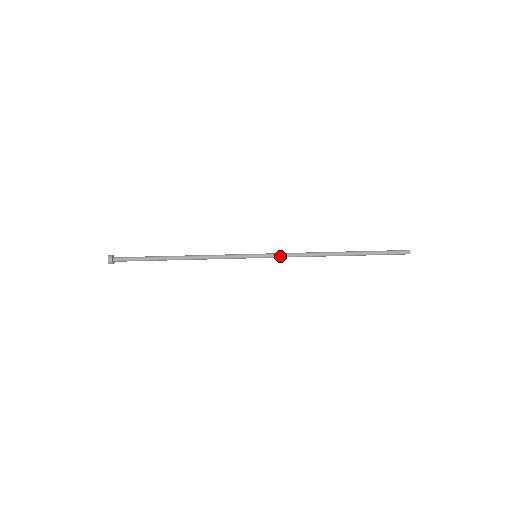
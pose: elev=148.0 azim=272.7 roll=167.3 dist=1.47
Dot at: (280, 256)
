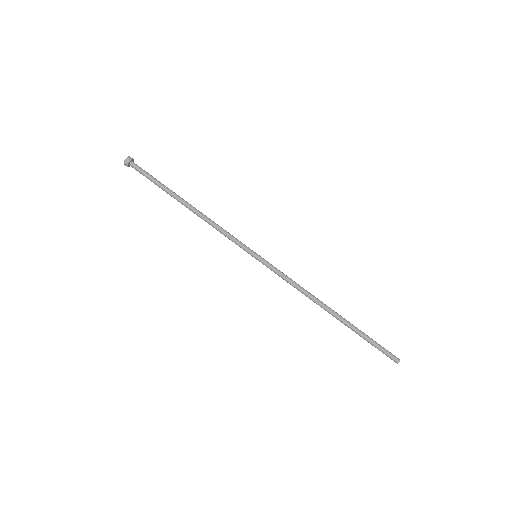
Dot at: (277, 273)
